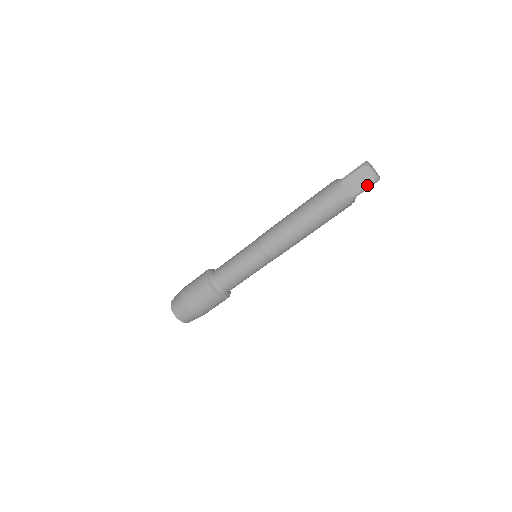
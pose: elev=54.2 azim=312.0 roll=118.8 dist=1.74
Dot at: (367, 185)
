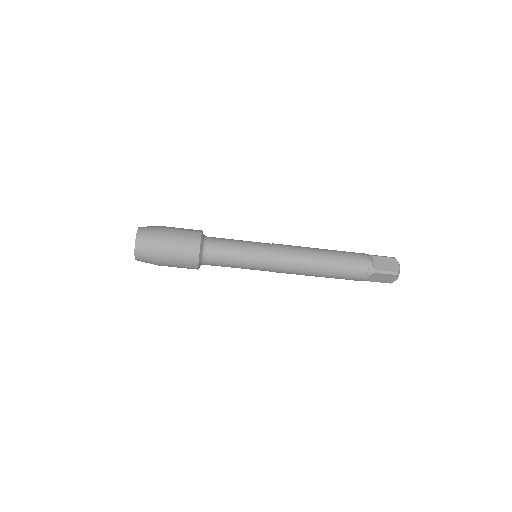
Dot at: (384, 282)
